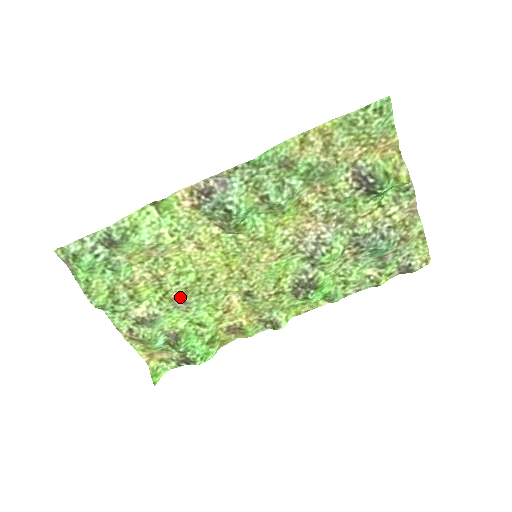
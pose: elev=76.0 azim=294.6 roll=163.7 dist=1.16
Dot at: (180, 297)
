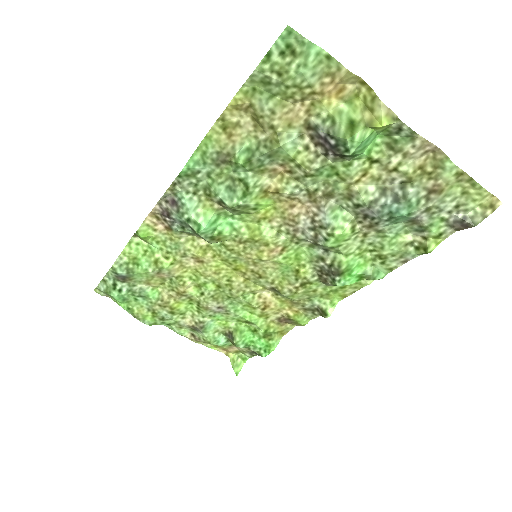
Dot at: (212, 304)
